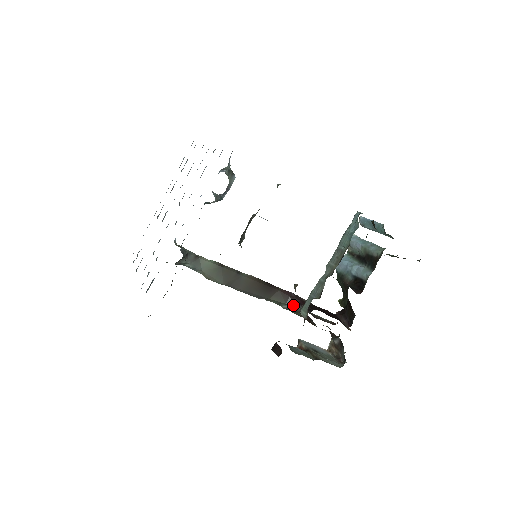
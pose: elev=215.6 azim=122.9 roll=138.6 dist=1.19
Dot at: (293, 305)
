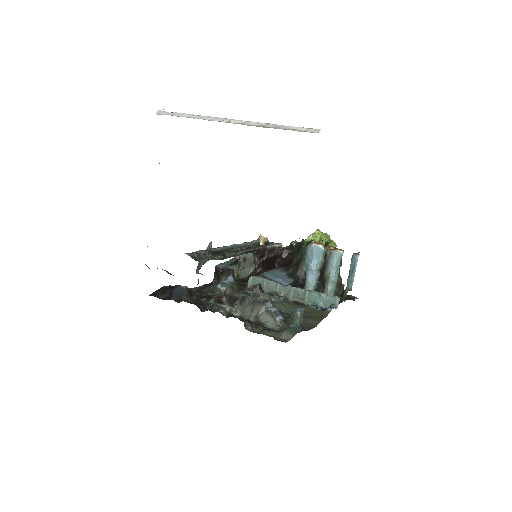
Dot at: (255, 256)
